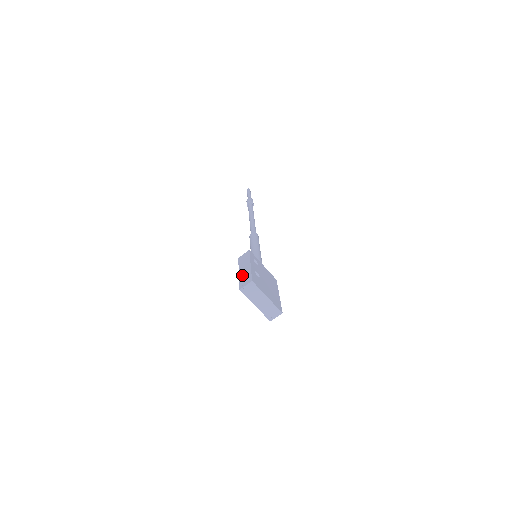
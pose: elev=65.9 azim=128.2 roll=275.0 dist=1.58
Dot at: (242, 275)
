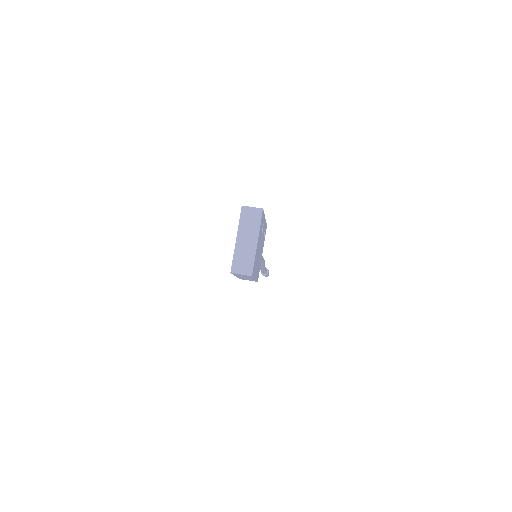
Dot at: occluded
